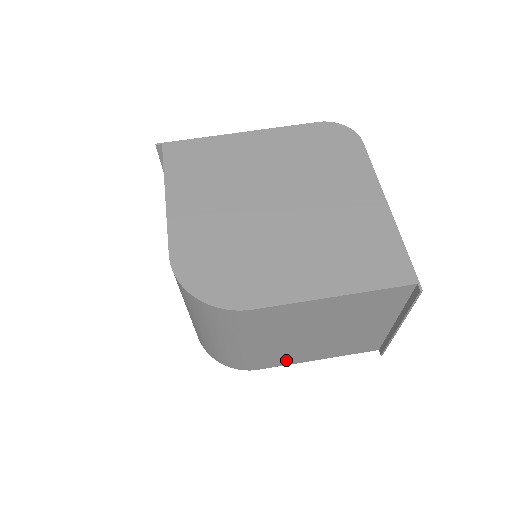
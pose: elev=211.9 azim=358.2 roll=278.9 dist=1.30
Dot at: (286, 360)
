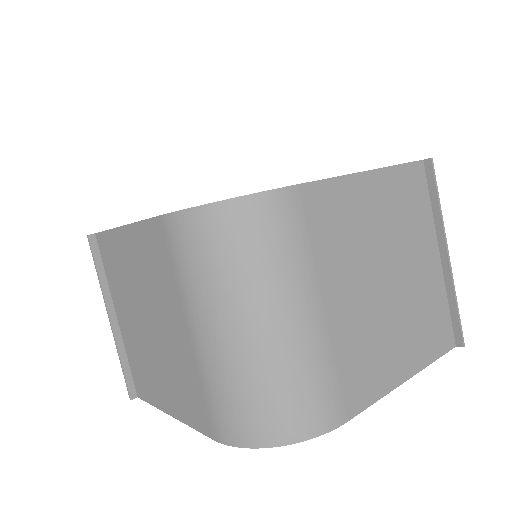
Dot at: (372, 379)
